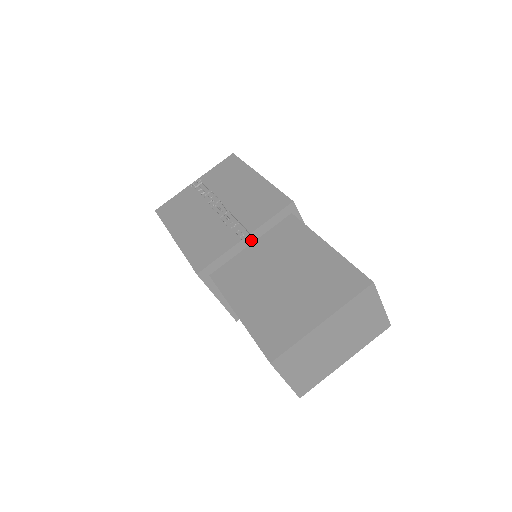
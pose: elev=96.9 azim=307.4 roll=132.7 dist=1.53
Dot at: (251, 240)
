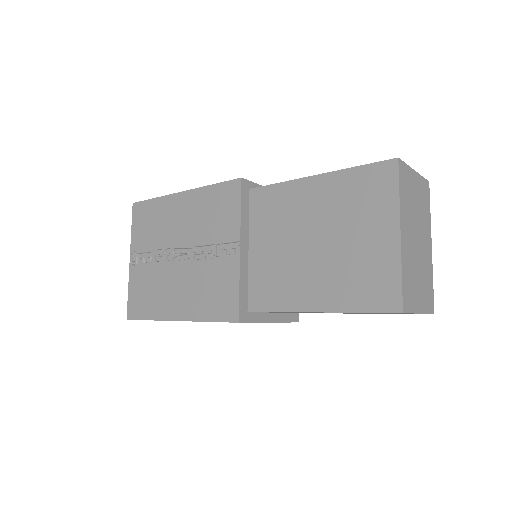
Dot at: (245, 246)
